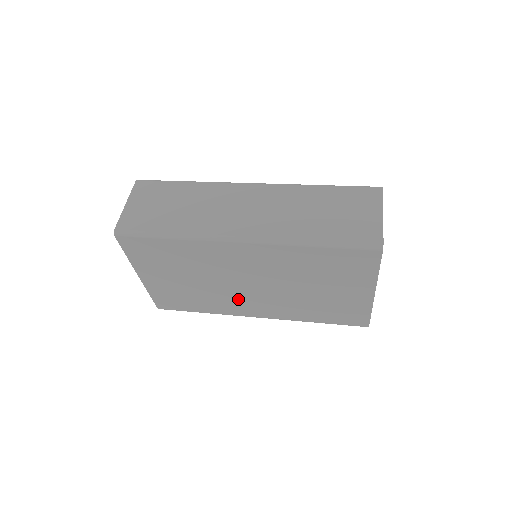
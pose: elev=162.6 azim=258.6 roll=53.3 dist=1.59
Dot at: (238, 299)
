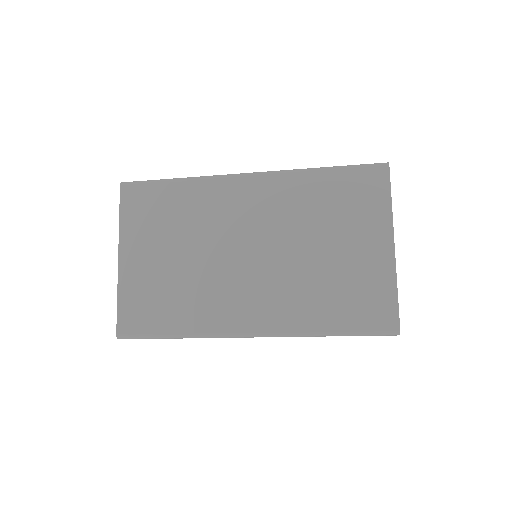
Dot at: (230, 289)
